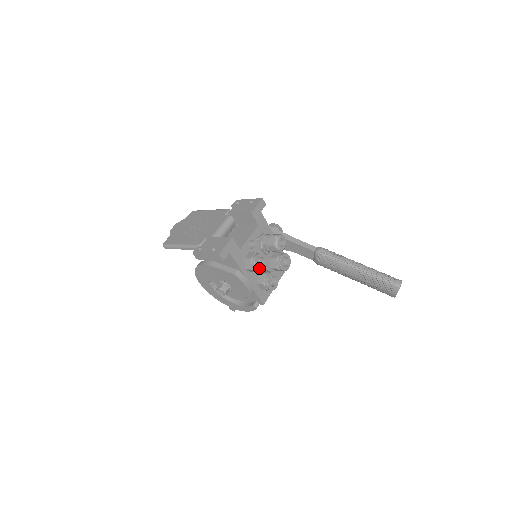
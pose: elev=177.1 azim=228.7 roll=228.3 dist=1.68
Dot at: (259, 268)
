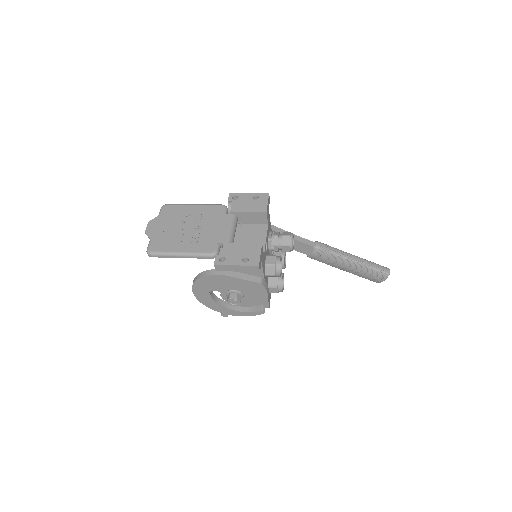
Dot at: (281, 273)
